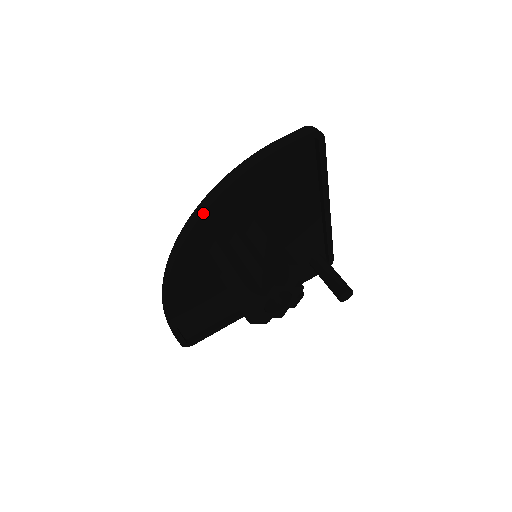
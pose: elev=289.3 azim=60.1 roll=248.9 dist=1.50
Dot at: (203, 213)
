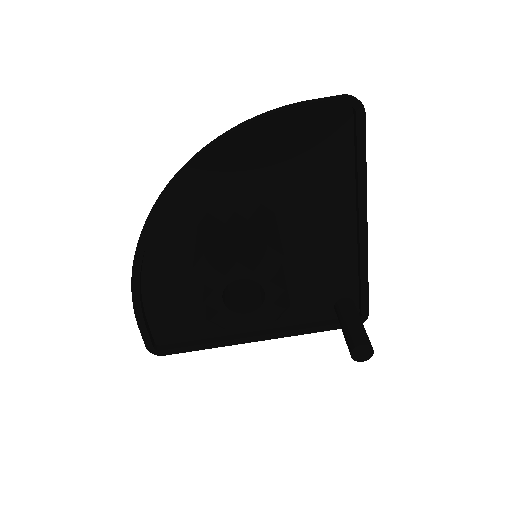
Dot at: (191, 160)
